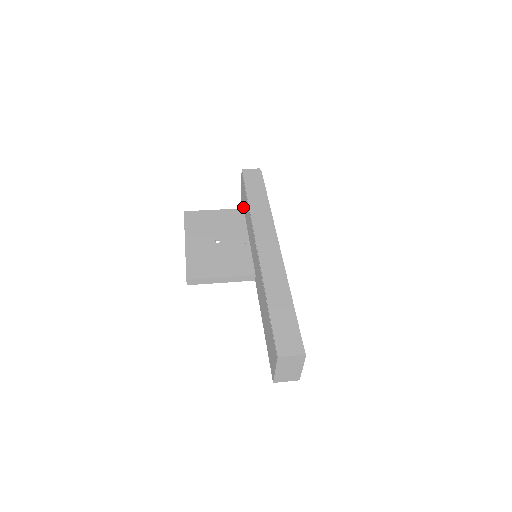
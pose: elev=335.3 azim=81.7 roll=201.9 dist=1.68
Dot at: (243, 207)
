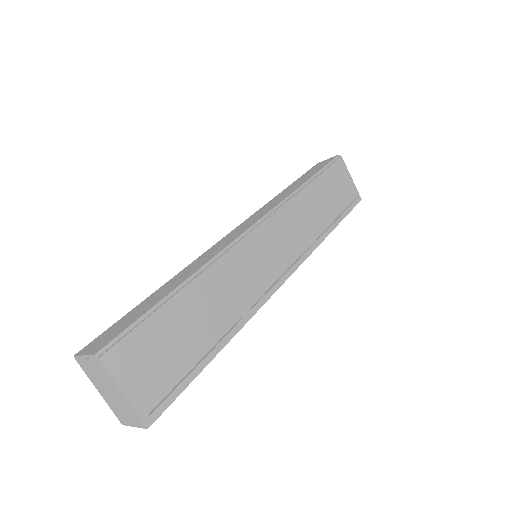
Dot at: occluded
